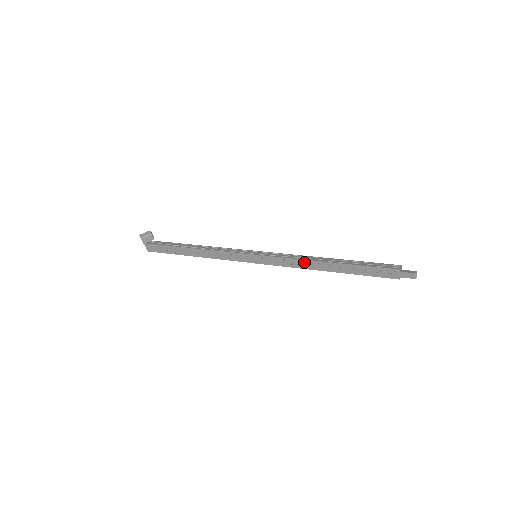
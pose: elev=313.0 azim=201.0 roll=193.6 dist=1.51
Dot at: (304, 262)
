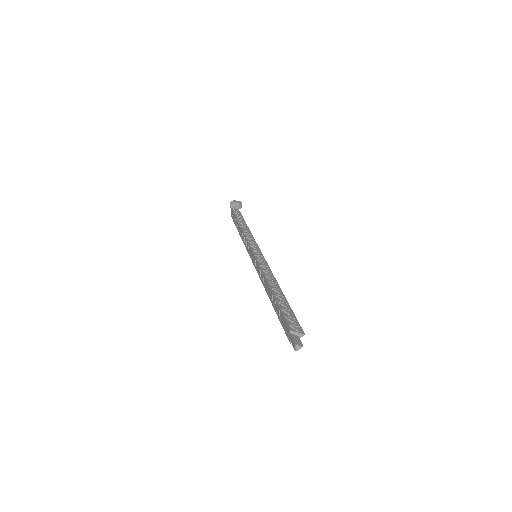
Dot at: (264, 279)
